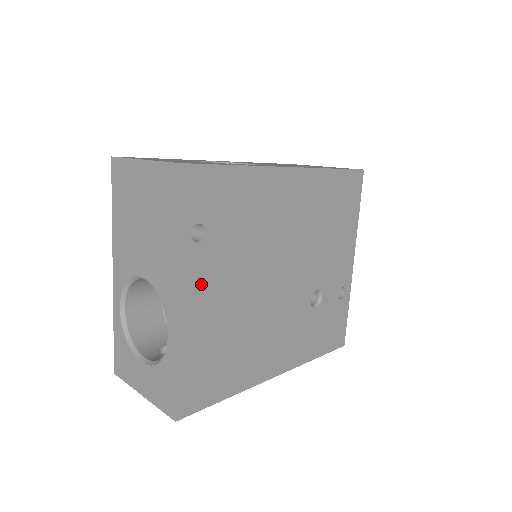
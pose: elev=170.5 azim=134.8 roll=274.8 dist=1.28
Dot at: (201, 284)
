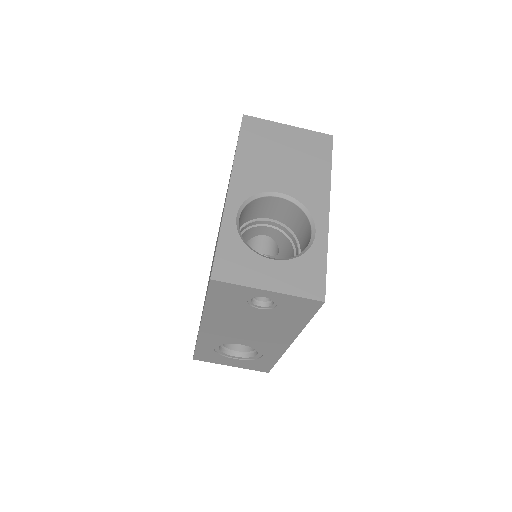
Dot at: occluded
